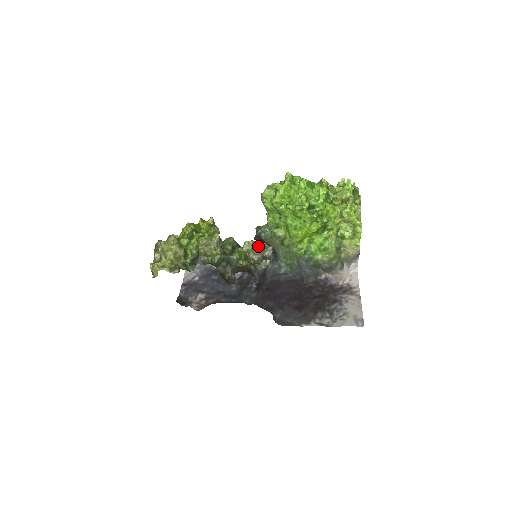
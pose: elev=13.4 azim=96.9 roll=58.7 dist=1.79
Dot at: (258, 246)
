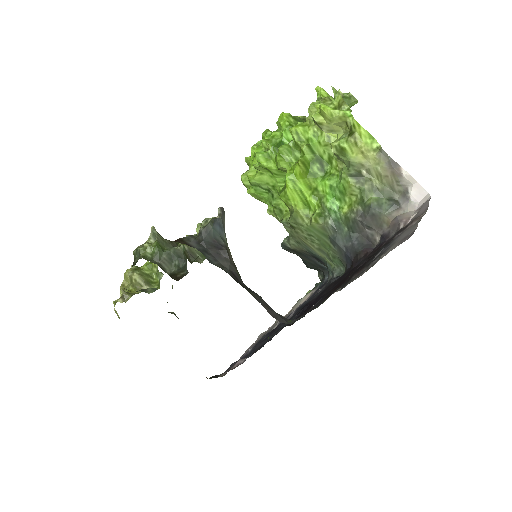
Dot at: occluded
